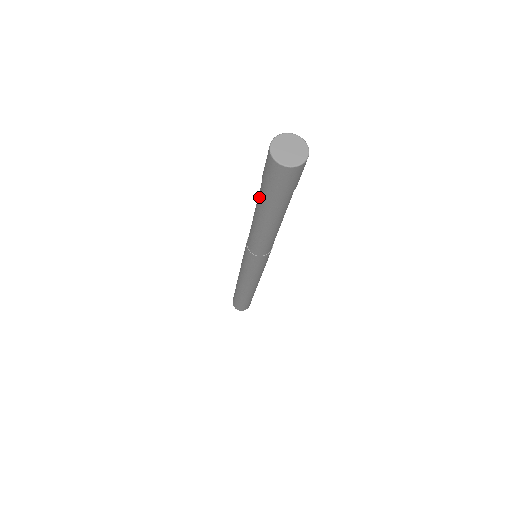
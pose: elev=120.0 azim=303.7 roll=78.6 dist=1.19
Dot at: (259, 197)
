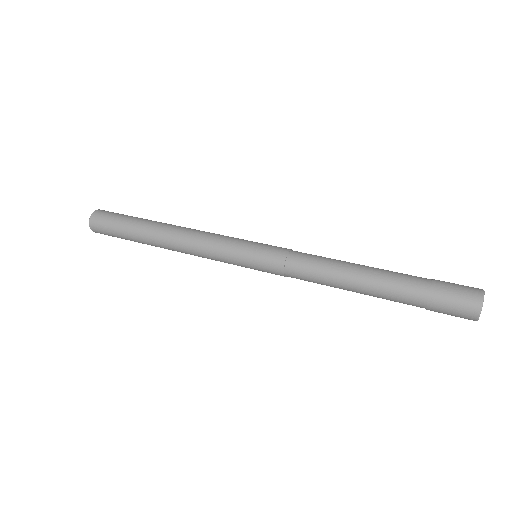
Dot at: occluded
